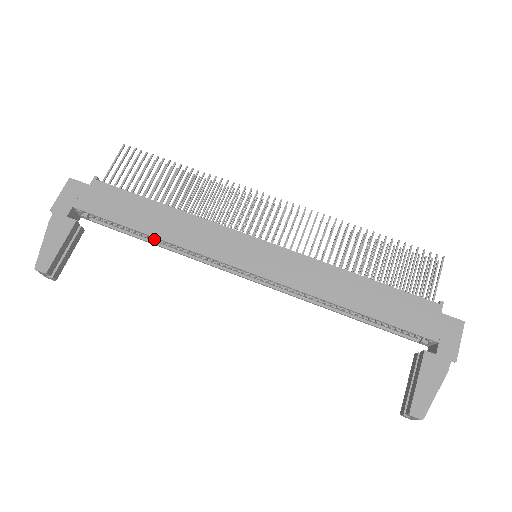
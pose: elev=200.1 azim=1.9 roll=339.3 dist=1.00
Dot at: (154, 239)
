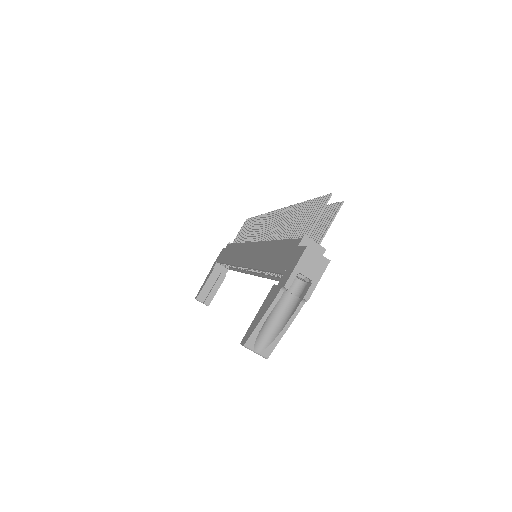
Dot at: occluded
